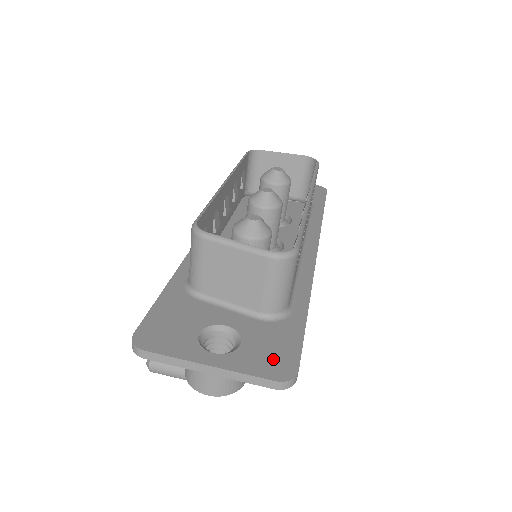
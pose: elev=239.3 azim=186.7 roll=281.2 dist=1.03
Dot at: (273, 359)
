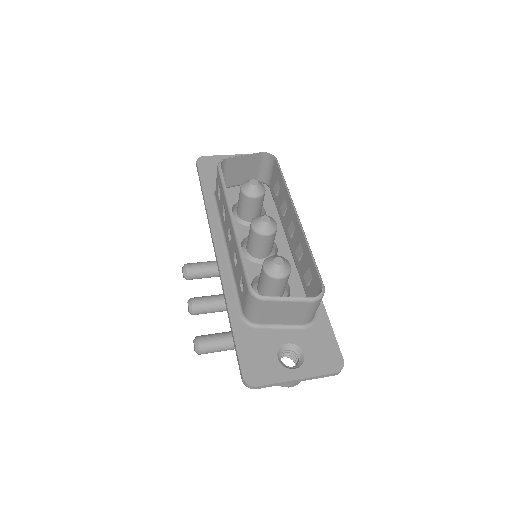
Dot at: (327, 357)
